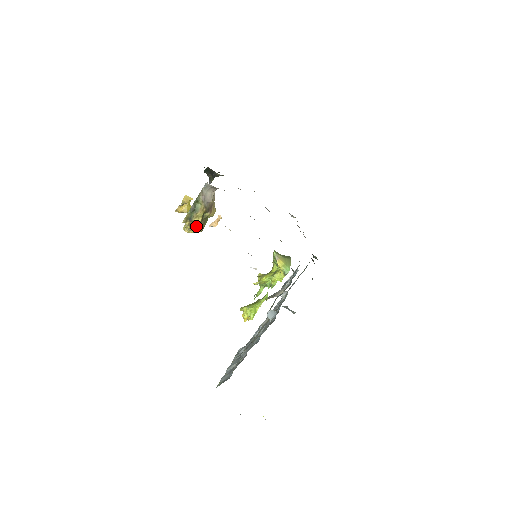
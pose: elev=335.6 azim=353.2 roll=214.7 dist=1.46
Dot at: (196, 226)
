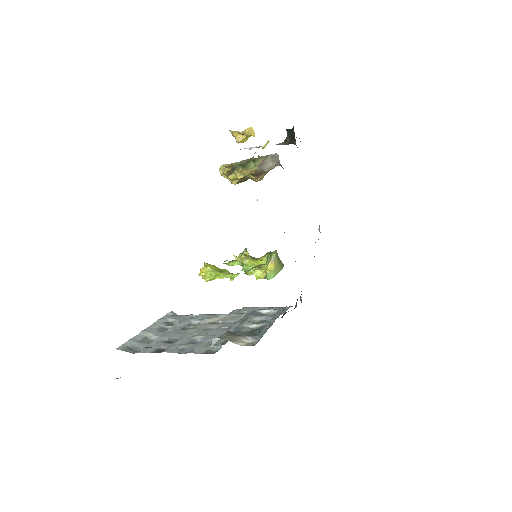
Dot at: (233, 178)
